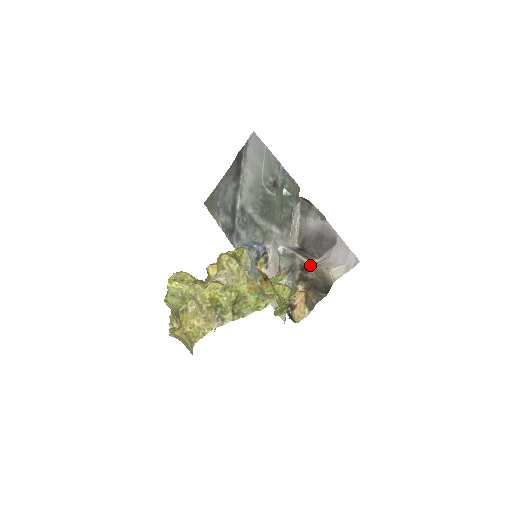
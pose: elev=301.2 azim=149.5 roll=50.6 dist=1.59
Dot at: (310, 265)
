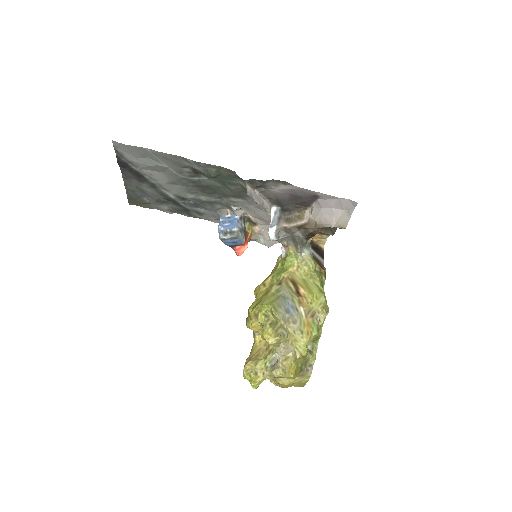
Dot at: (307, 224)
